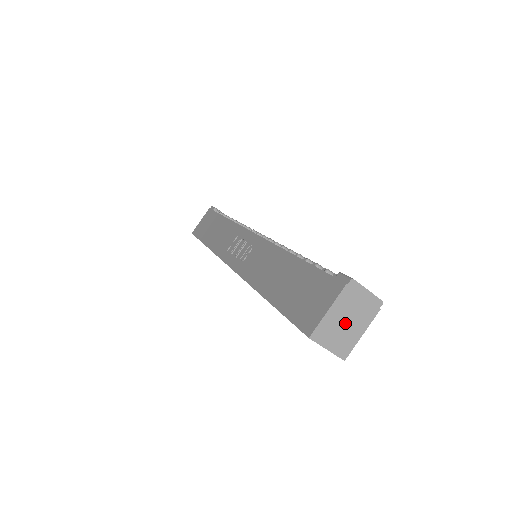
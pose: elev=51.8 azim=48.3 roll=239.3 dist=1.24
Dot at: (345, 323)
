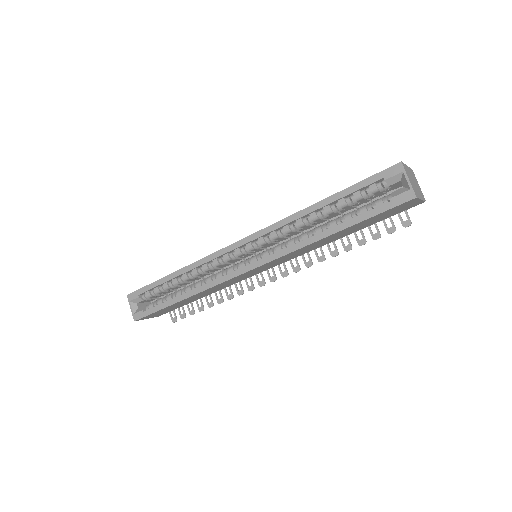
Dot at: (413, 182)
